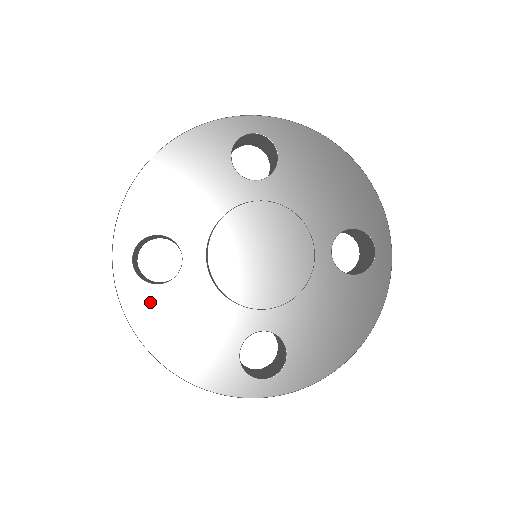
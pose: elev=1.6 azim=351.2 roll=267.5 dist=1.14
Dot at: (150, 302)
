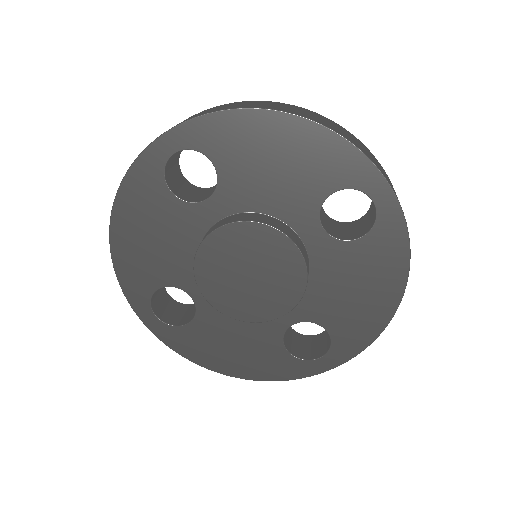
Dot at: (190, 339)
